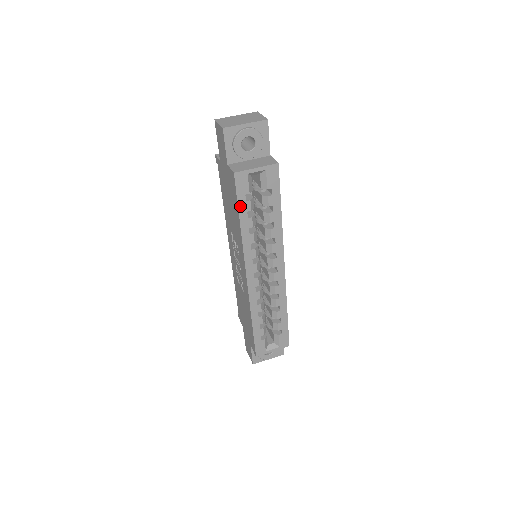
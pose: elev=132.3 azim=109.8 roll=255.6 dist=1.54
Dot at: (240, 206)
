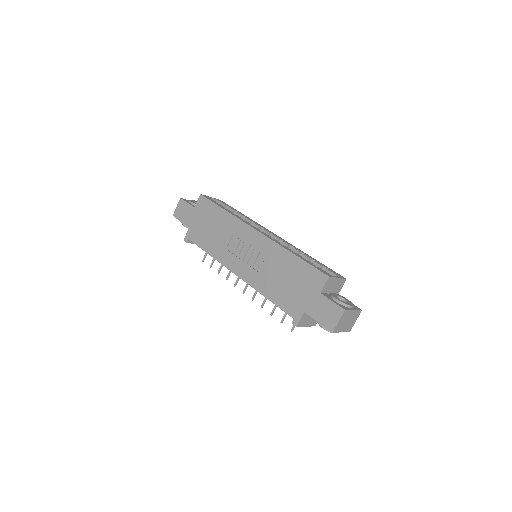
Dot at: (216, 204)
